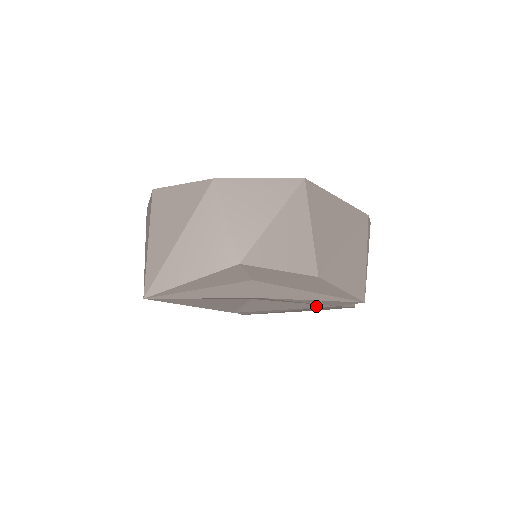
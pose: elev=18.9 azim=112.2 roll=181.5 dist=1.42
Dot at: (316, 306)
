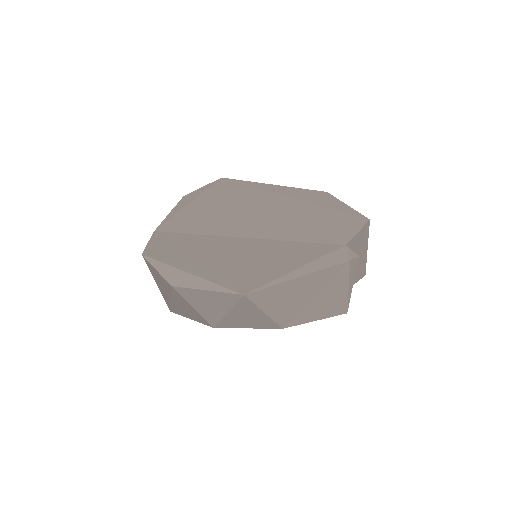
Dot at: occluded
